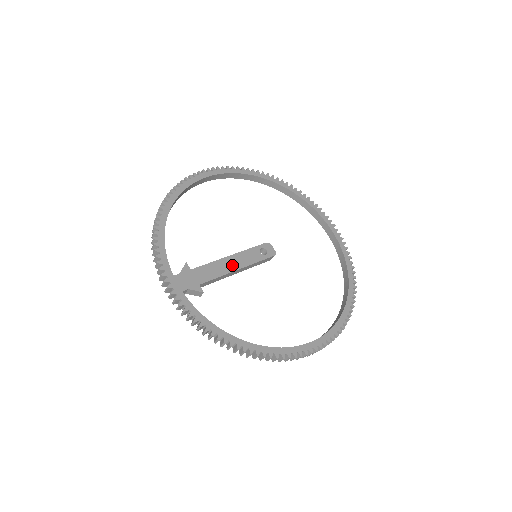
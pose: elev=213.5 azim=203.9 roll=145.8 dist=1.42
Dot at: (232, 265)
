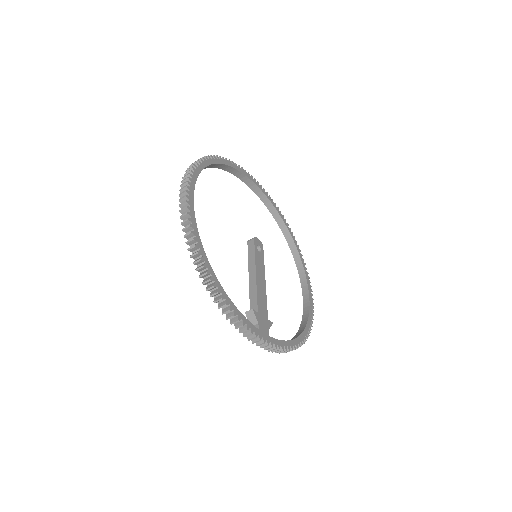
Dot at: (262, 281)
